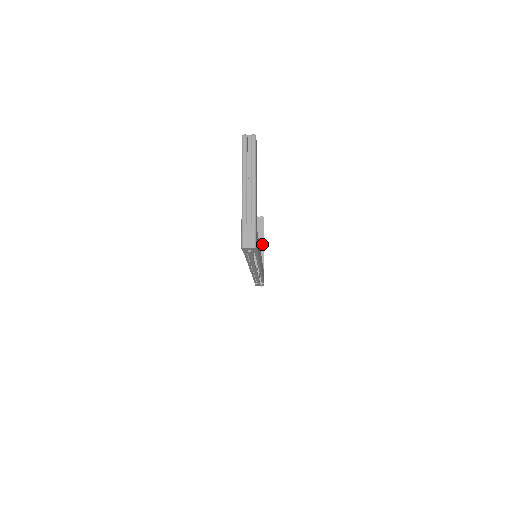
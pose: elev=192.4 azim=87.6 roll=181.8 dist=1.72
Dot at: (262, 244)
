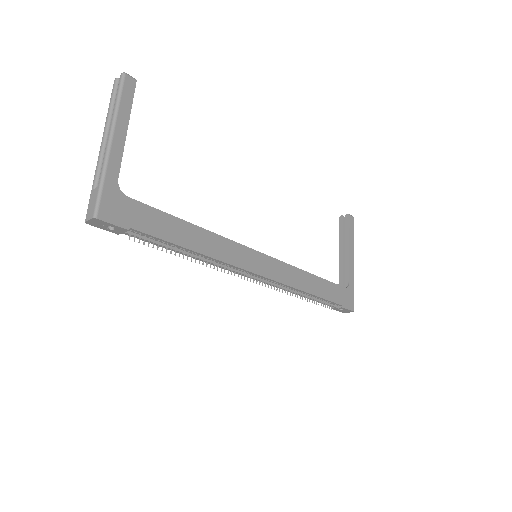
Dot at: (347, 252)
